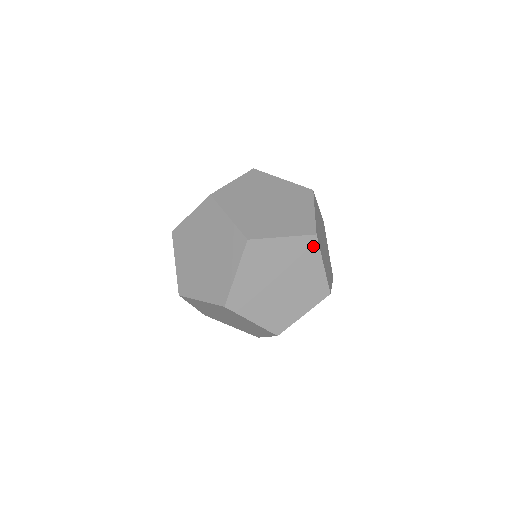
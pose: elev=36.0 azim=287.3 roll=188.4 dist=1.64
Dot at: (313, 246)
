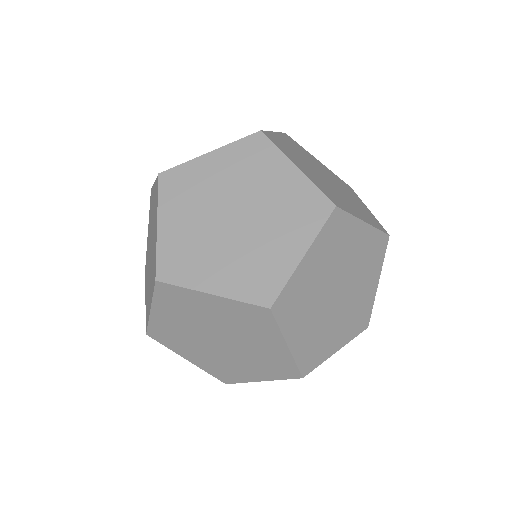
Dot at: occluded
